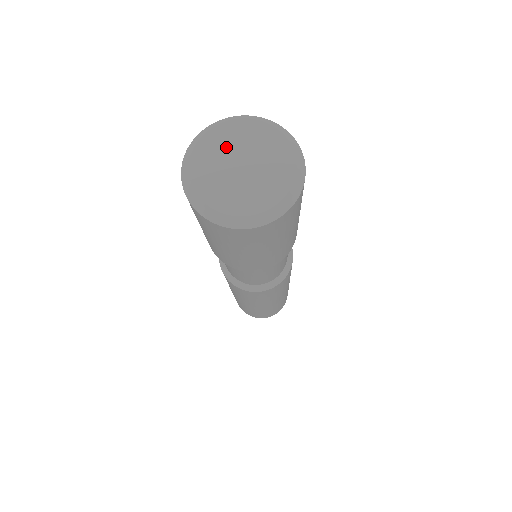
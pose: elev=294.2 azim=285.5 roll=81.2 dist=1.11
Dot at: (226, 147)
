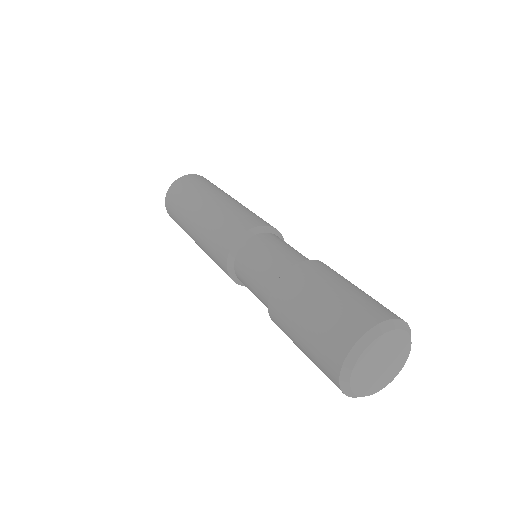
Dot at: (367, 368)
